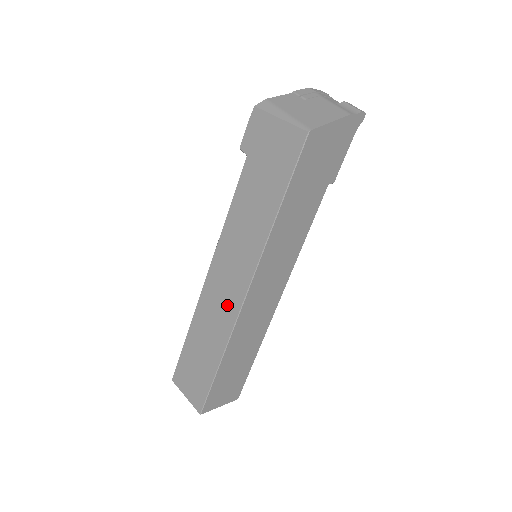
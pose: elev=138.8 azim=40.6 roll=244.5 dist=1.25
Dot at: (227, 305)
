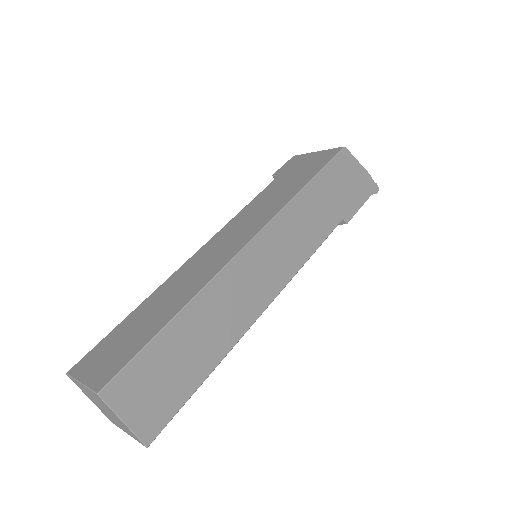
Dot at: (215, 261)
